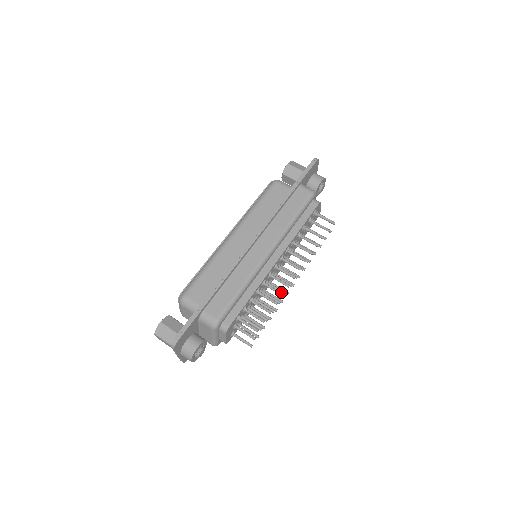
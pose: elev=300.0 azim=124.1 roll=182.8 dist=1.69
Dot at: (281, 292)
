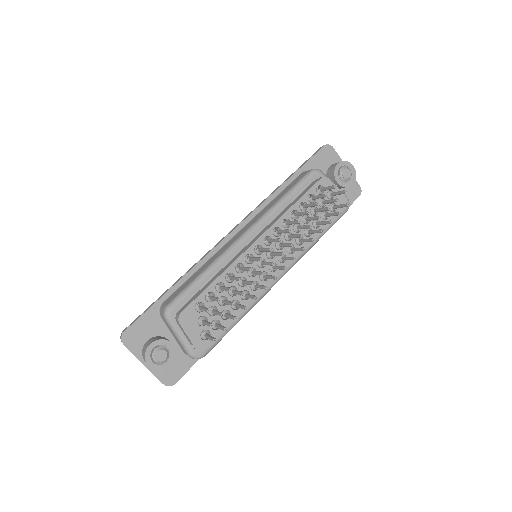
Dot at: (249, 267)
